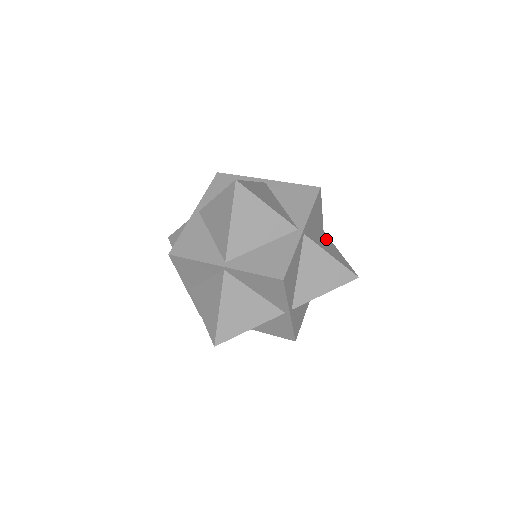
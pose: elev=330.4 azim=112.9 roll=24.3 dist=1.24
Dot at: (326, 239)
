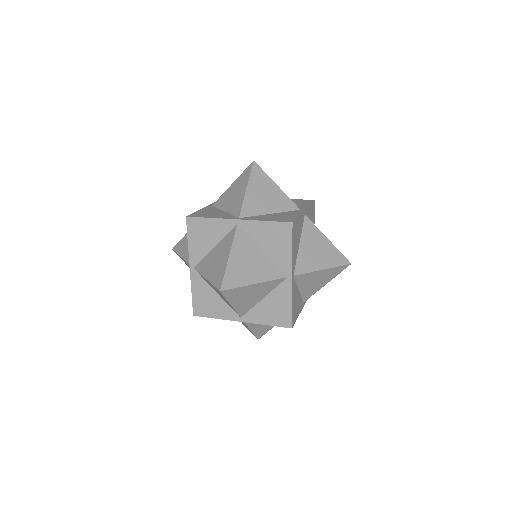
Dot at: occluded
